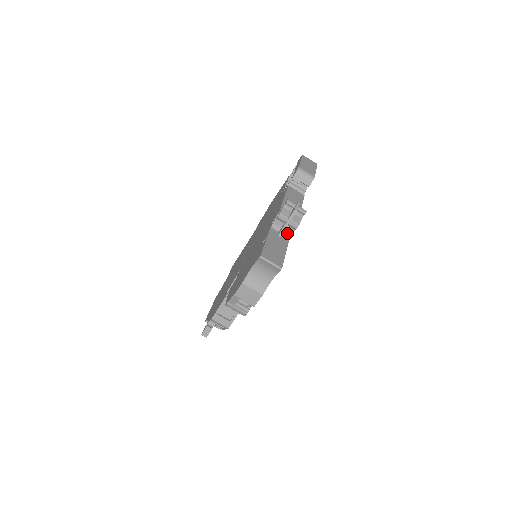
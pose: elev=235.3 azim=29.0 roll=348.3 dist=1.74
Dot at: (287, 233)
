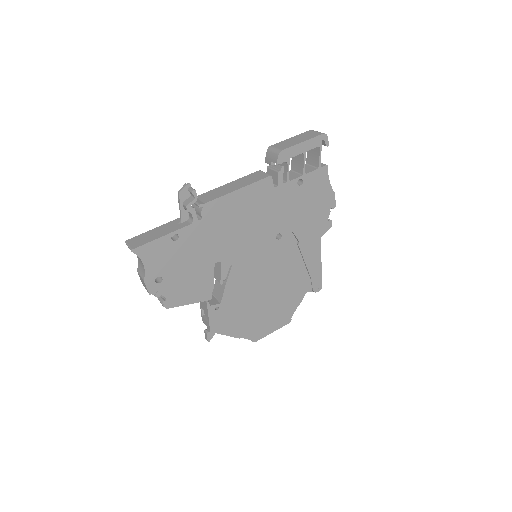
Dot at: (191, 218)
